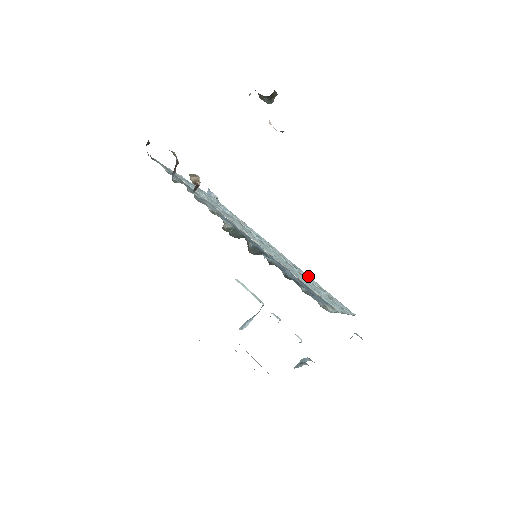
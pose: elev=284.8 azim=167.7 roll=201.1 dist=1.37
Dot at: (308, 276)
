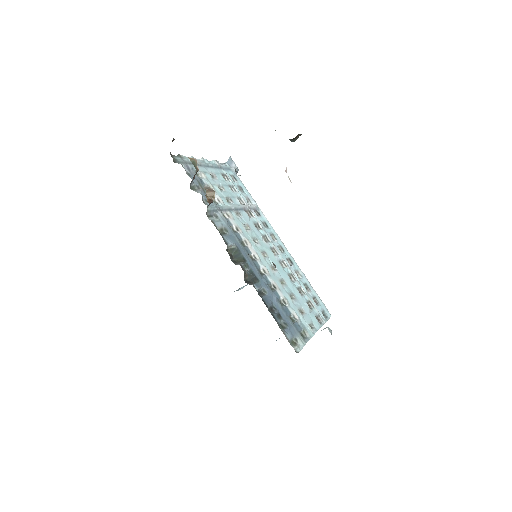
Dot at: occluded
